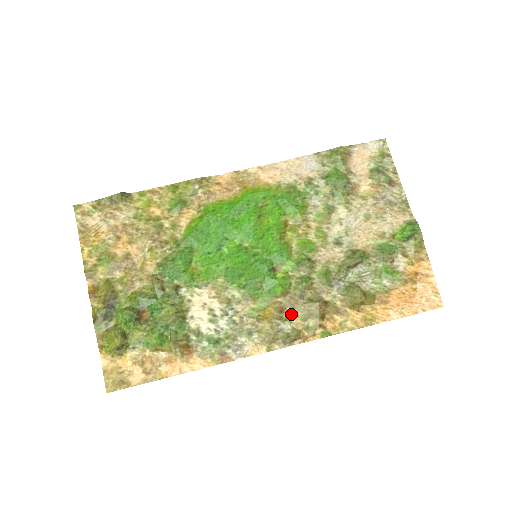
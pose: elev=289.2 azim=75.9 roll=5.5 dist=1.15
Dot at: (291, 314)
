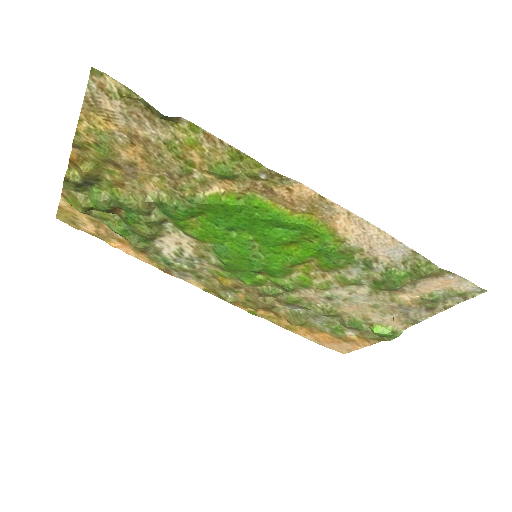
Dot at: (242, 292)
